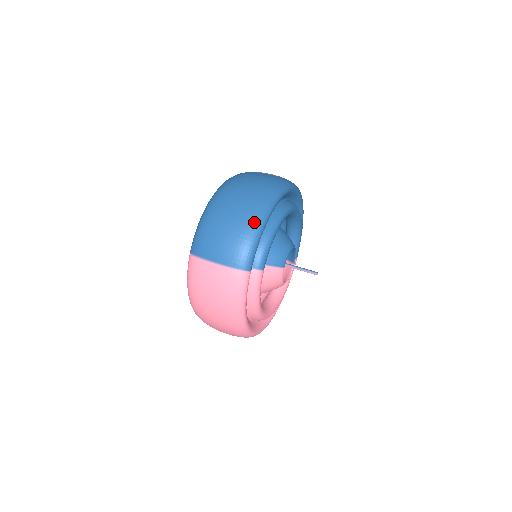
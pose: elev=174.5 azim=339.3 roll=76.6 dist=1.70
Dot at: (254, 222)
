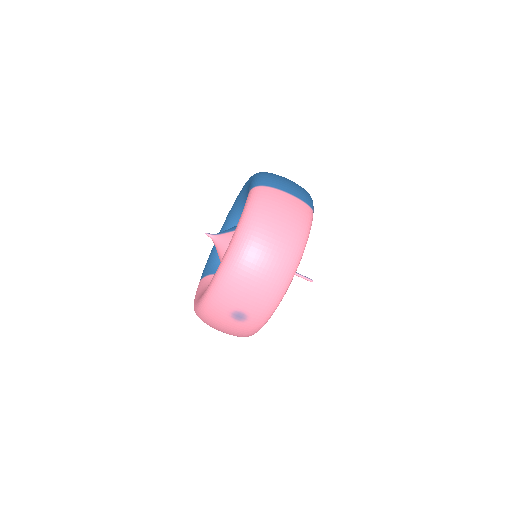
Dot at: occluded
